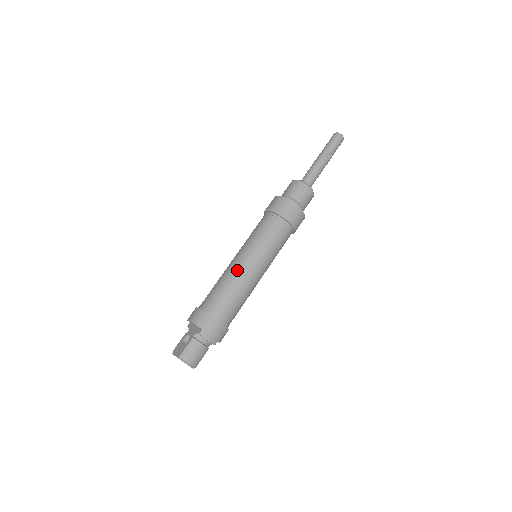
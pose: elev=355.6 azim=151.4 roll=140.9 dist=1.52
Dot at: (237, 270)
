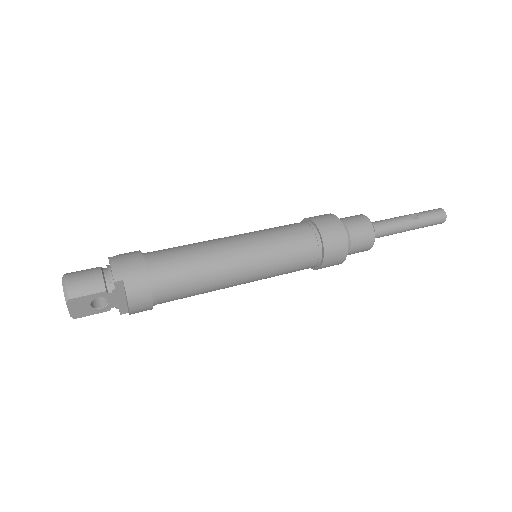
Dot at: (215, 239)
